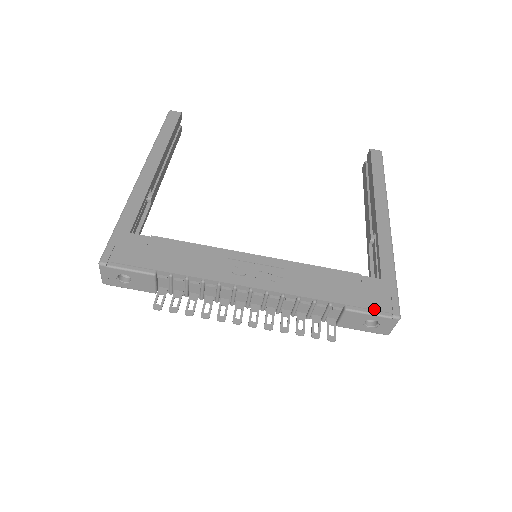
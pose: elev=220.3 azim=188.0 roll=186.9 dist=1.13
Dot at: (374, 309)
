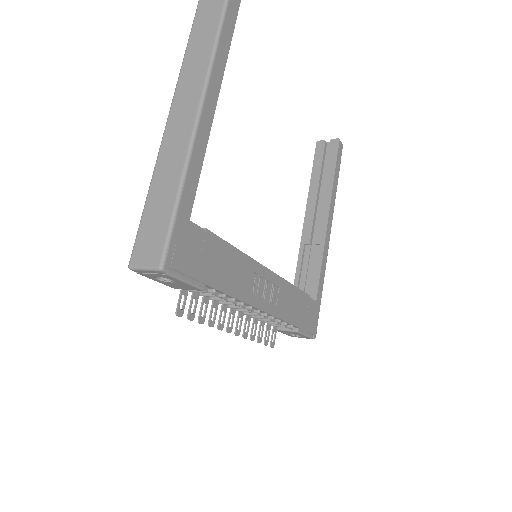
Dot at: (309, 332)
